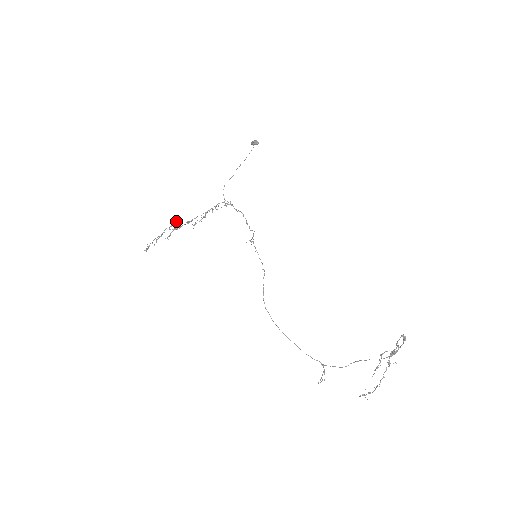
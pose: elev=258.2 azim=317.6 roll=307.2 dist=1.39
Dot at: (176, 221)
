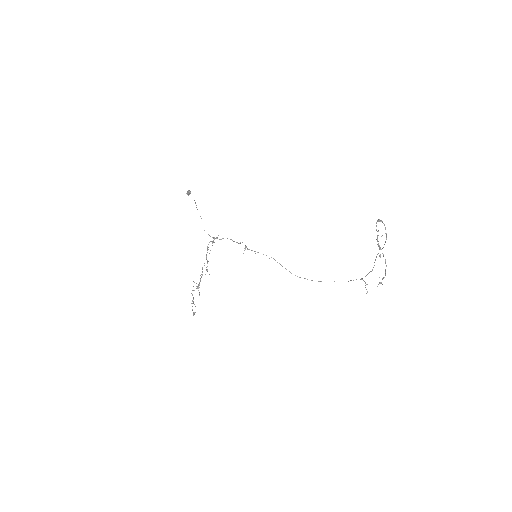
Dot at: occluded
